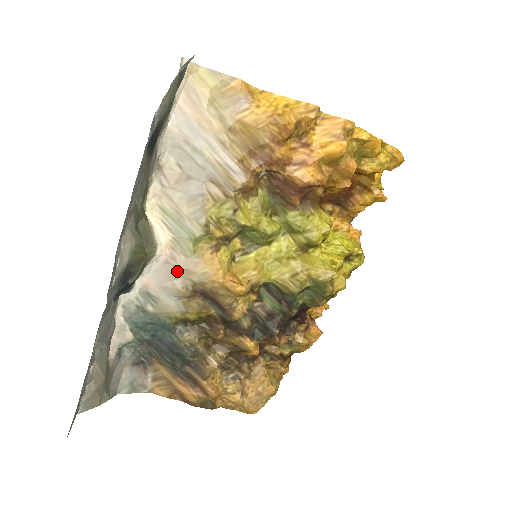
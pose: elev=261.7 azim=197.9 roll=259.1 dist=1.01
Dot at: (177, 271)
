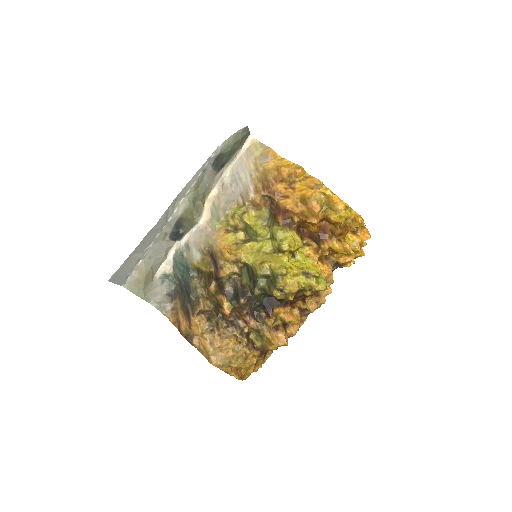
Dot at: (205, 236)
